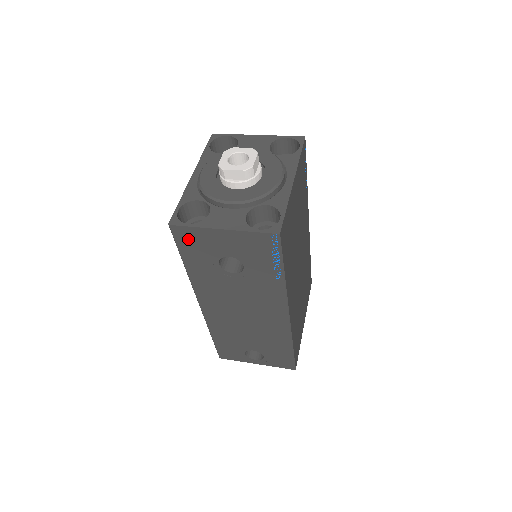
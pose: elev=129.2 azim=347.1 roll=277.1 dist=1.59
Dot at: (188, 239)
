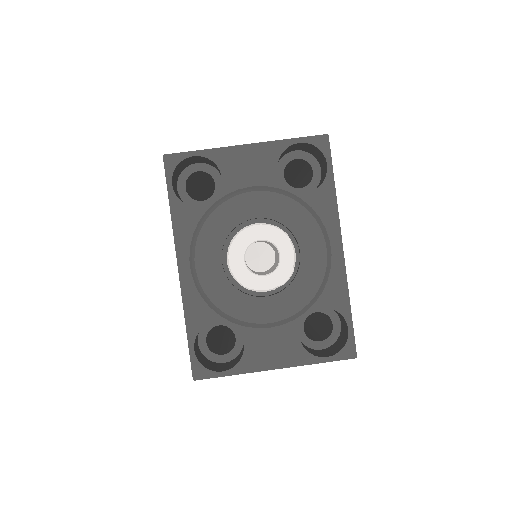
Dot at: occluded
